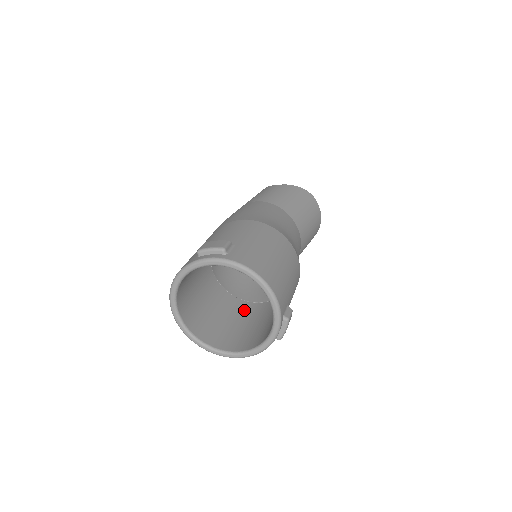
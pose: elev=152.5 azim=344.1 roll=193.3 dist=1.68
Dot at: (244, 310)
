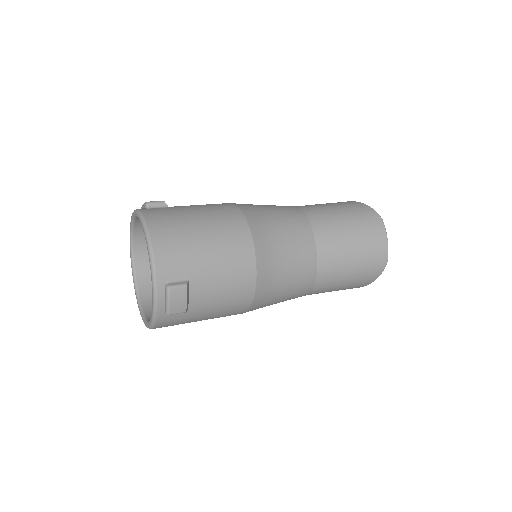
Dot at: occluded
